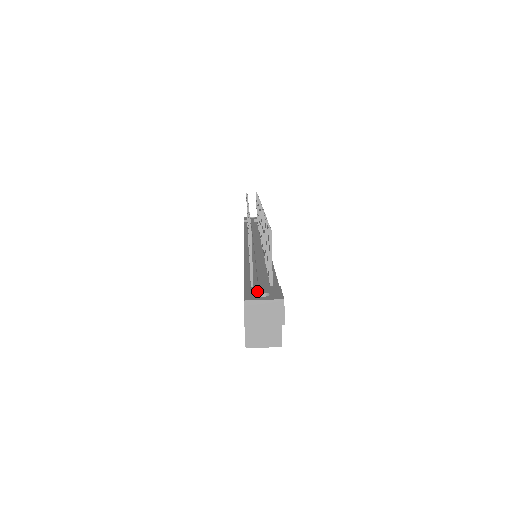
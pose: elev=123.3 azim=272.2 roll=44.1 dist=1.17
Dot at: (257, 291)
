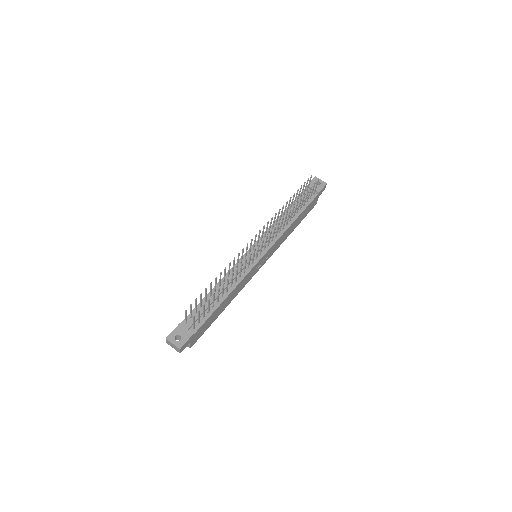
Dot at: (179, 332)
